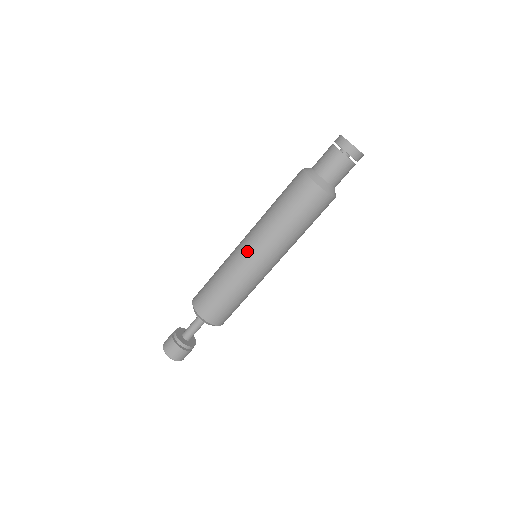
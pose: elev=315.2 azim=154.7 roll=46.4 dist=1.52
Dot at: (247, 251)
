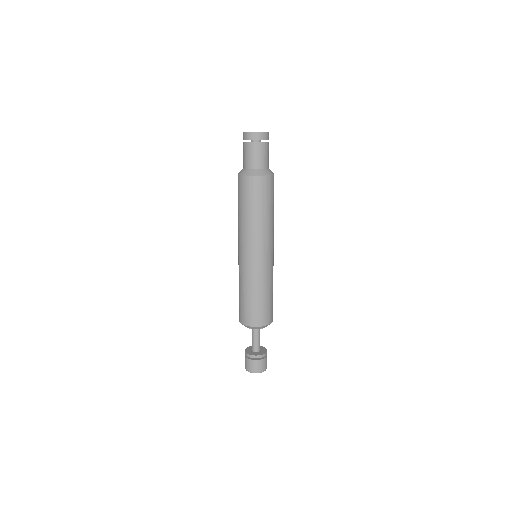
Dot at: (244, 256)
